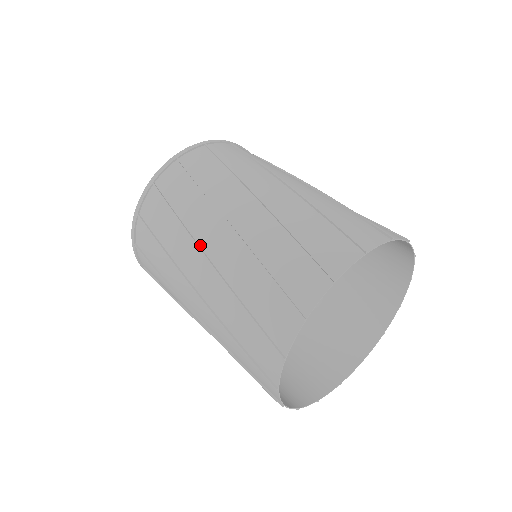
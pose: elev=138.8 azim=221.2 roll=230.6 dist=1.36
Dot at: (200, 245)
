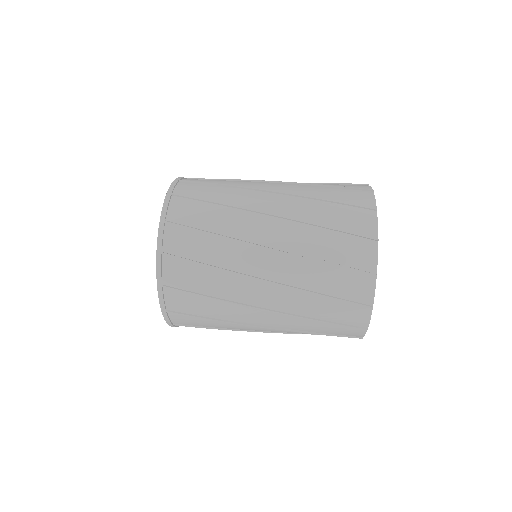
Dot at: (257, 210)
